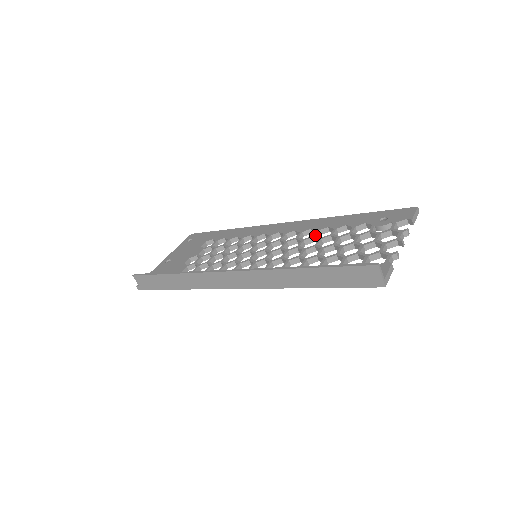
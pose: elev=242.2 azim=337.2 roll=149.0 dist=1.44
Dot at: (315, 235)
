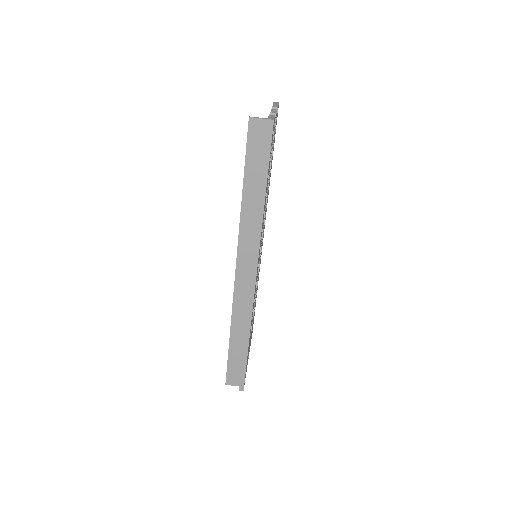
Dot at: occluded
